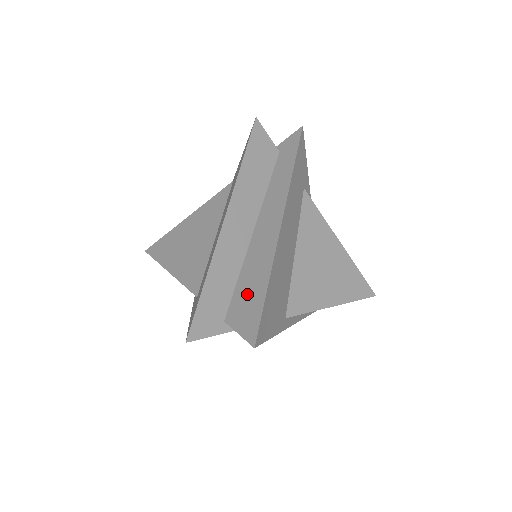
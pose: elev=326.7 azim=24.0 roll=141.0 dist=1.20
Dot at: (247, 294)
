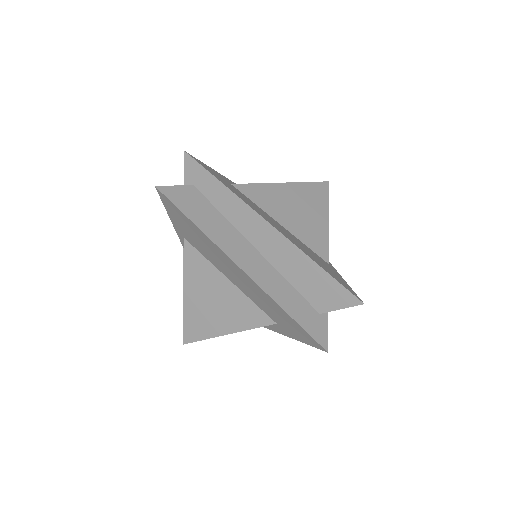
Dot at: (313, 285)
